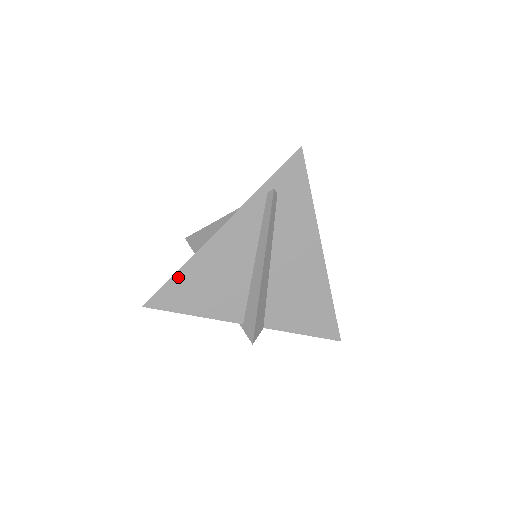
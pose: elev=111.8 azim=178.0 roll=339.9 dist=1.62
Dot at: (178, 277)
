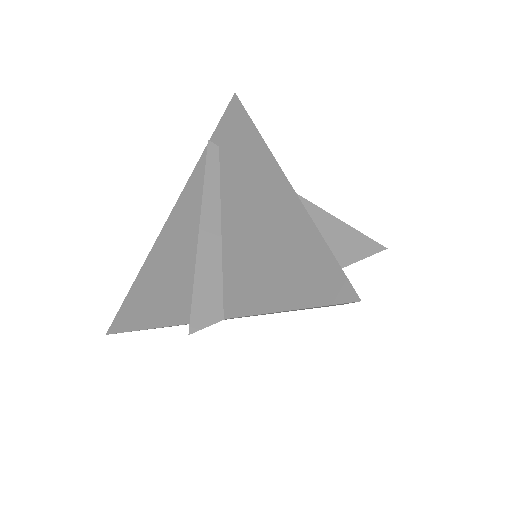
Dot at: (136, 285)
